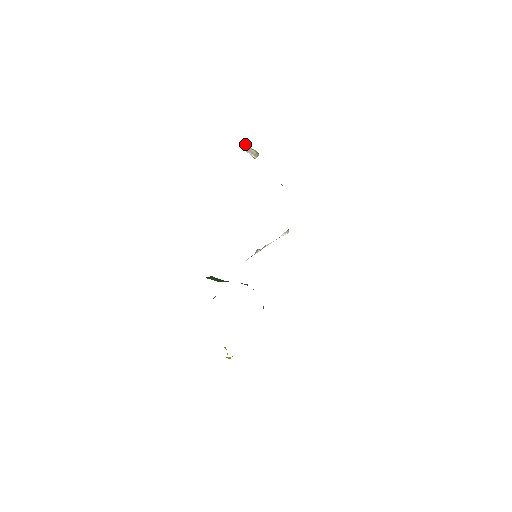
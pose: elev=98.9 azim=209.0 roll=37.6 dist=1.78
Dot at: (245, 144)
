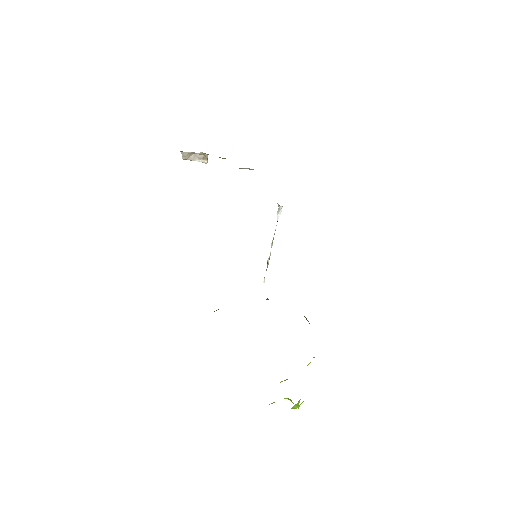
Dot at: (185, 152)
